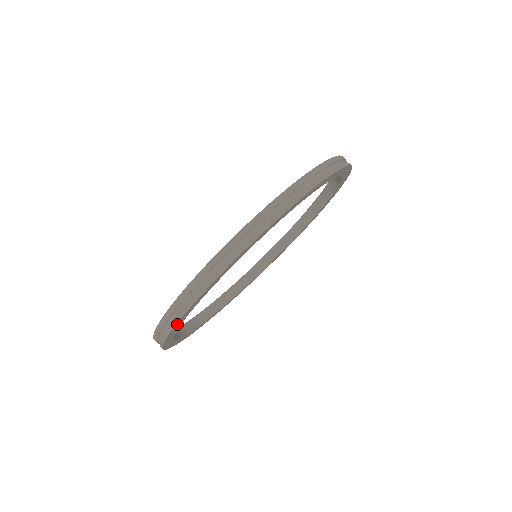
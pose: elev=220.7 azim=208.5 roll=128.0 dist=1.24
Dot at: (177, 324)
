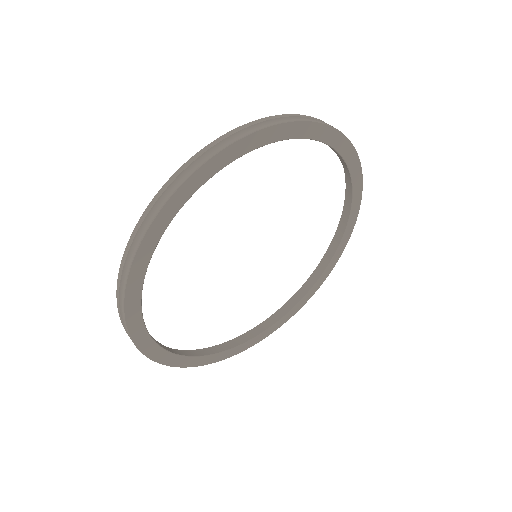
Dot at: (150, 233)
